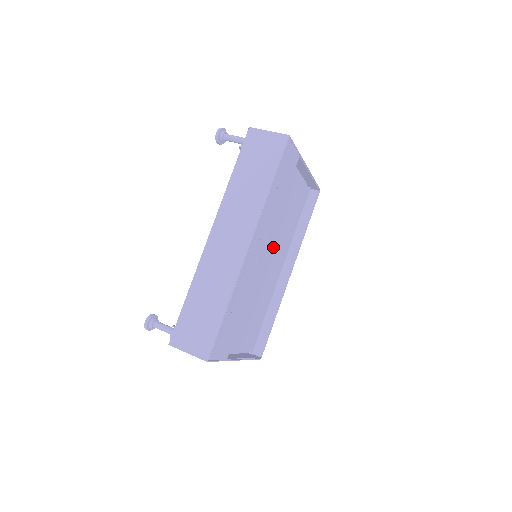
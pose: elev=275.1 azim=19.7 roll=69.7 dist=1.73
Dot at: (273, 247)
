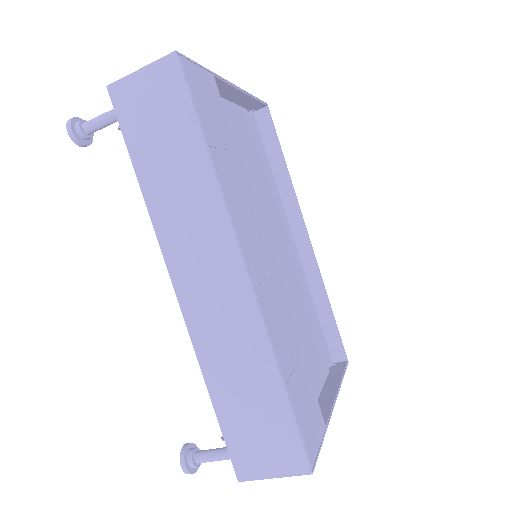
Dot at: (267, 226)
